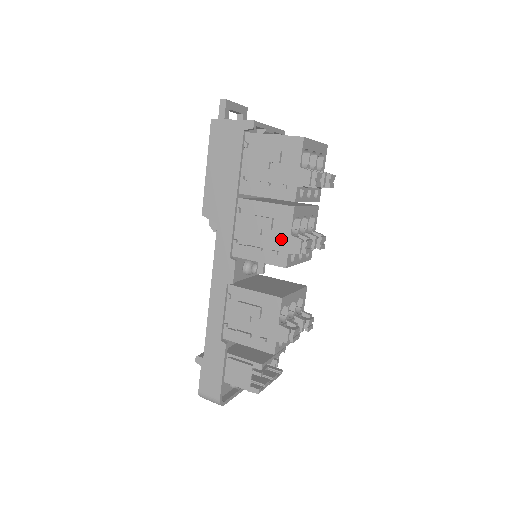
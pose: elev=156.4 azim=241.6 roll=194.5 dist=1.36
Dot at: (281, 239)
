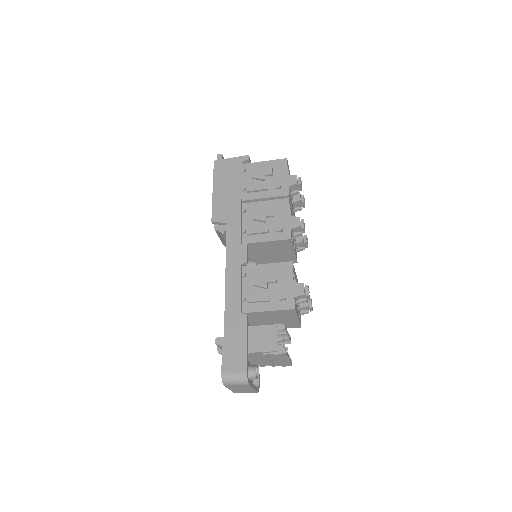
Dot at: (283, 221)
